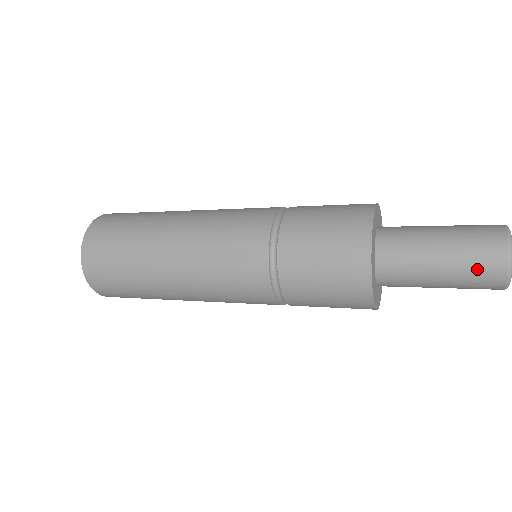
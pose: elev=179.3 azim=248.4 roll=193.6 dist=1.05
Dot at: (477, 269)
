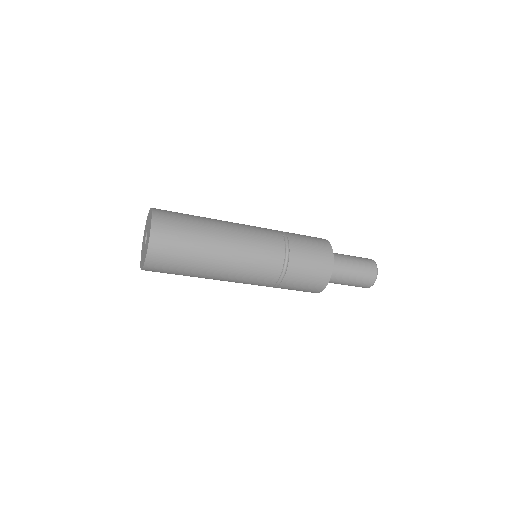
Dot at: (367, 270)
